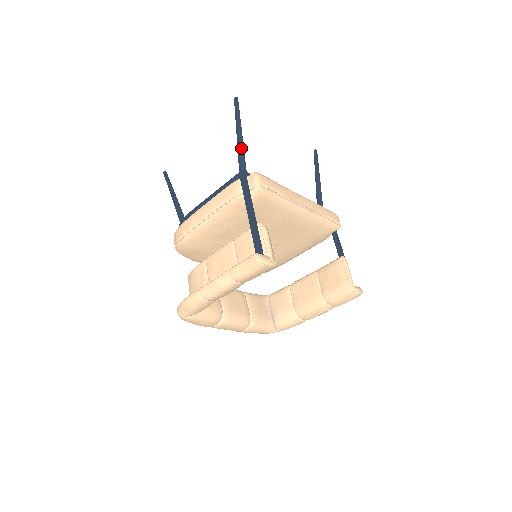
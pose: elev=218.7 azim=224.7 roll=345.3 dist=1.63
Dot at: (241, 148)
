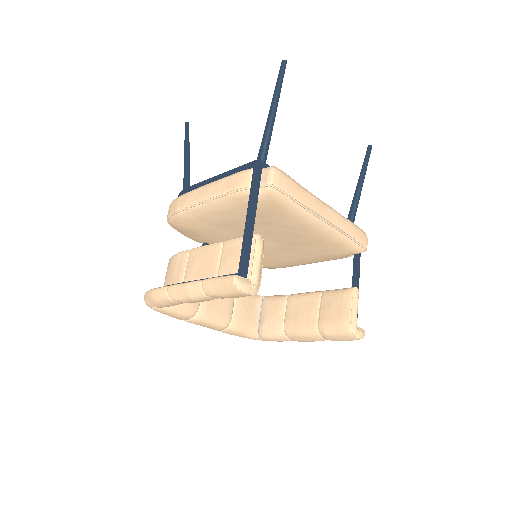
Dot at: (269, 129)
